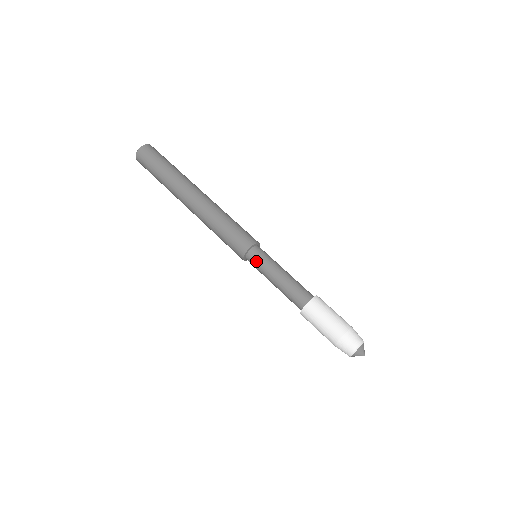
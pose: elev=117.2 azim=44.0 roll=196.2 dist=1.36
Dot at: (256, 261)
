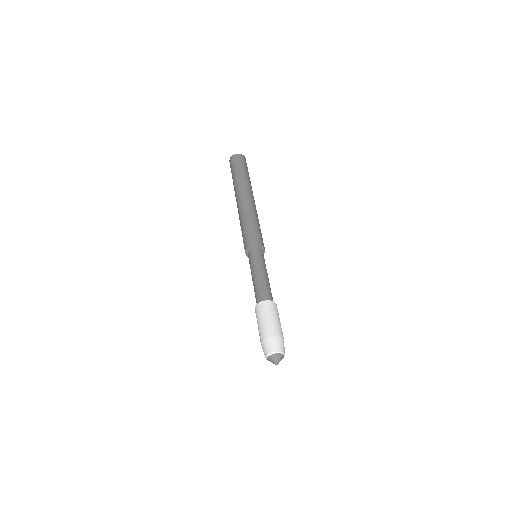
Dot at: (254, 256)
